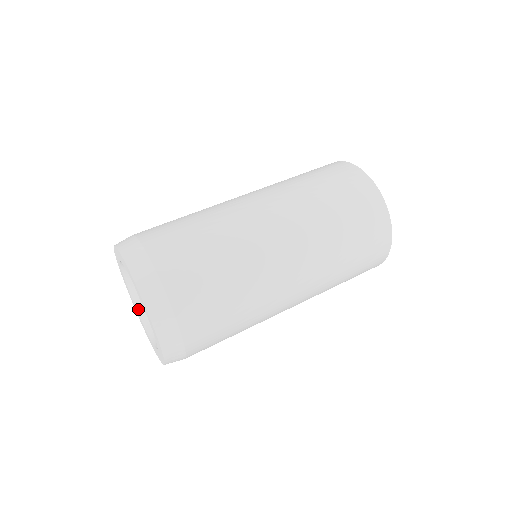
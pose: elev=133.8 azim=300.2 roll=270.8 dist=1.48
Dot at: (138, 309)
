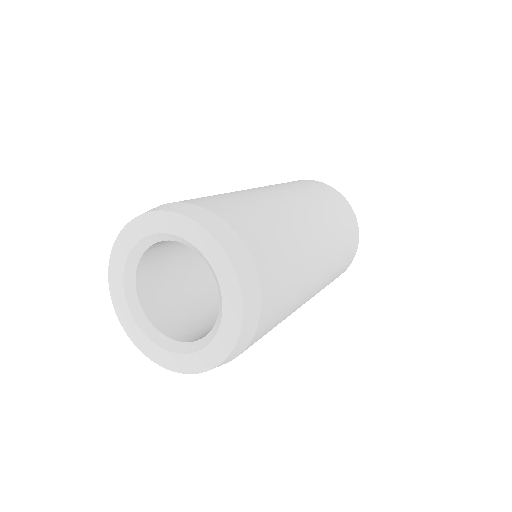
Dot at: (128, 297)
